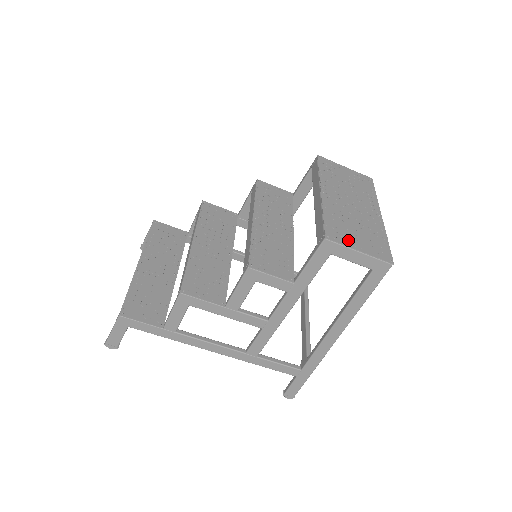
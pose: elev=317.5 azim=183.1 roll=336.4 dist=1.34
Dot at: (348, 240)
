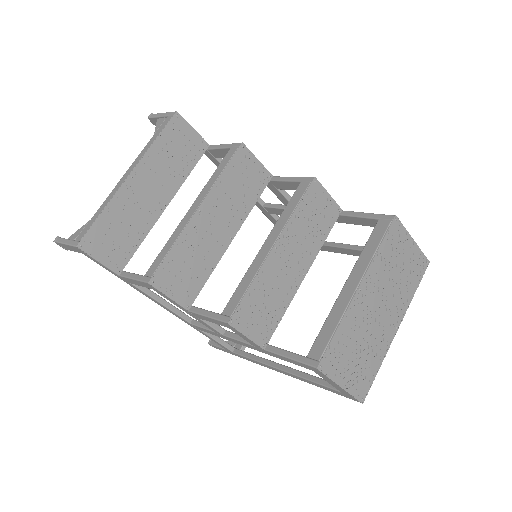
Dot at: (339, 371)
